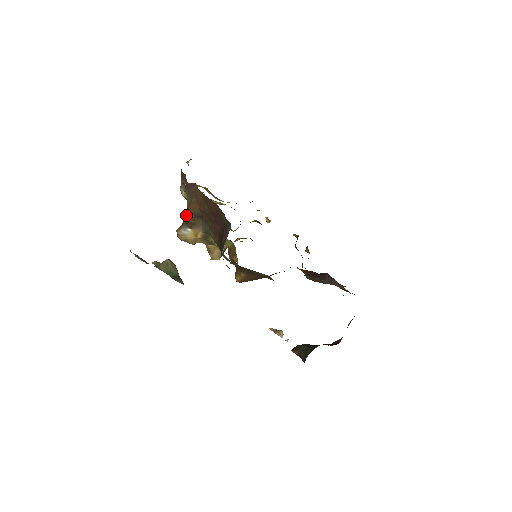
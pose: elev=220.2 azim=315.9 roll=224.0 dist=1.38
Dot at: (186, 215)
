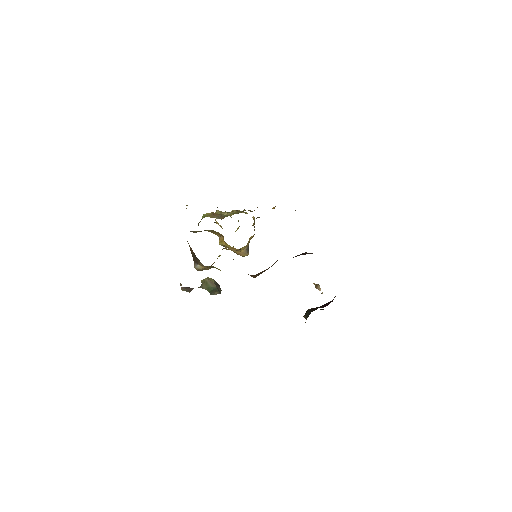
Dot at: (192, 256)
